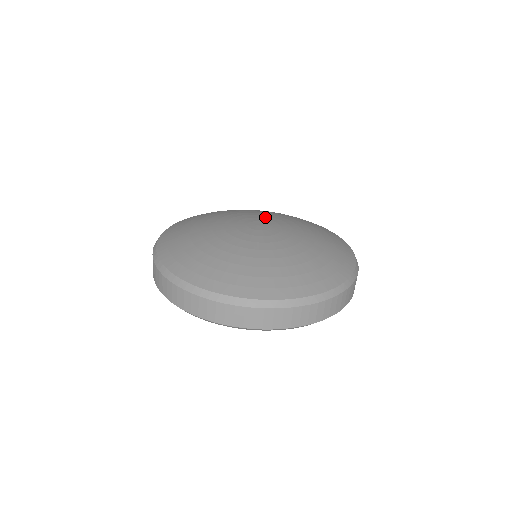
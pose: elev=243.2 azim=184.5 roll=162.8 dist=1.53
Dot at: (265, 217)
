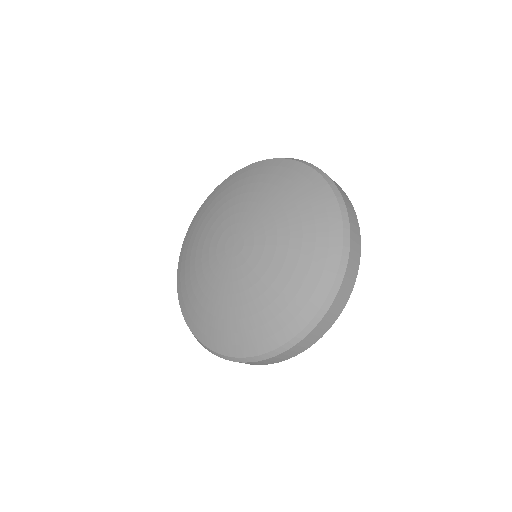
Dot at: (249, 219)
